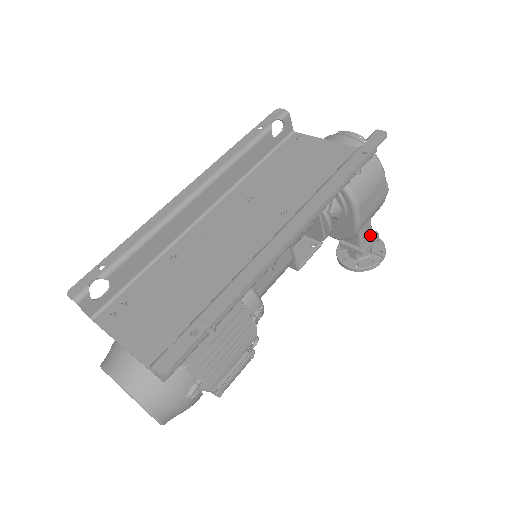
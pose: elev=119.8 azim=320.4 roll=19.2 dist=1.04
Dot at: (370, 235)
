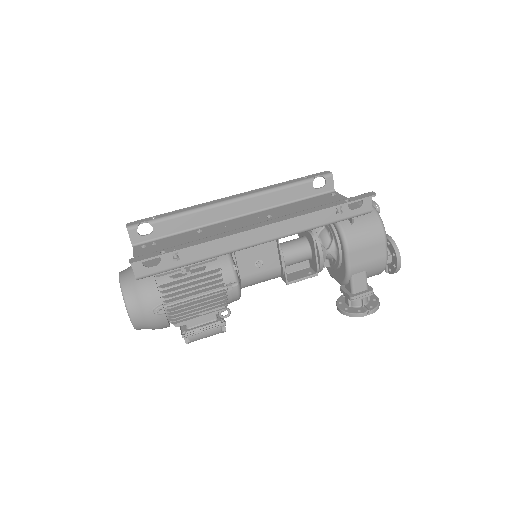
Dot at: (364, 288)
